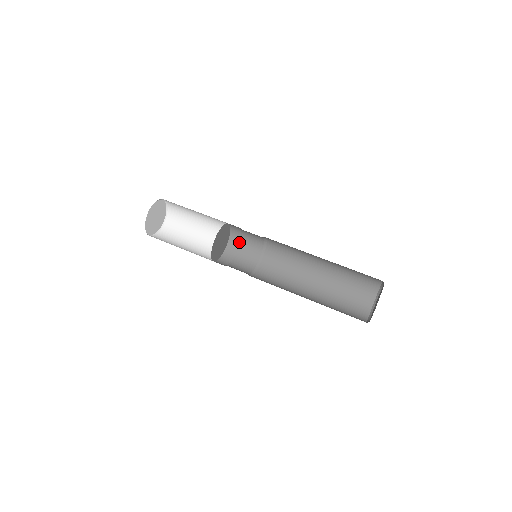
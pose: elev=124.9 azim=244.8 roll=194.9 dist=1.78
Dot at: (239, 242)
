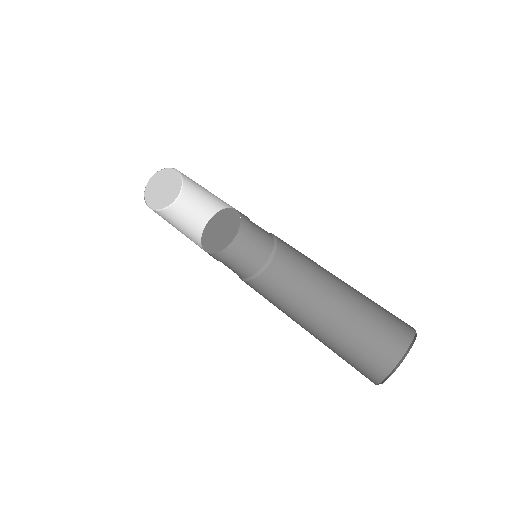
Dot at: (236, 254)
